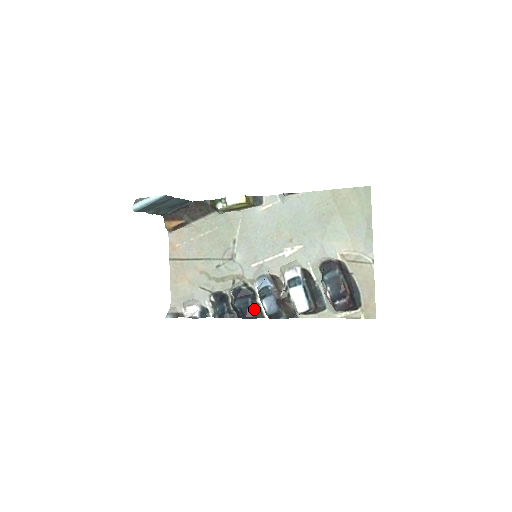
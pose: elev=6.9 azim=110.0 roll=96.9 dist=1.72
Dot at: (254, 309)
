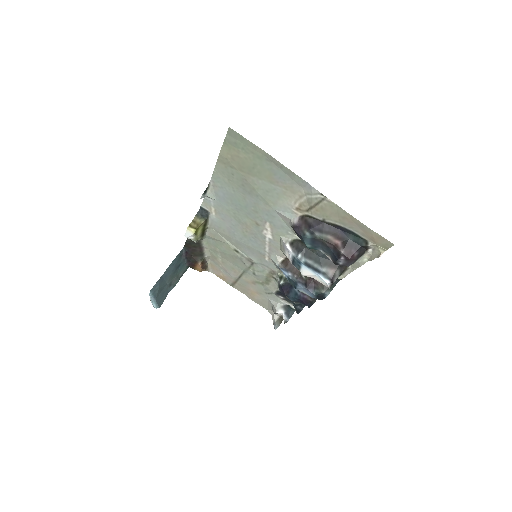
Dot at: (306, 295)
